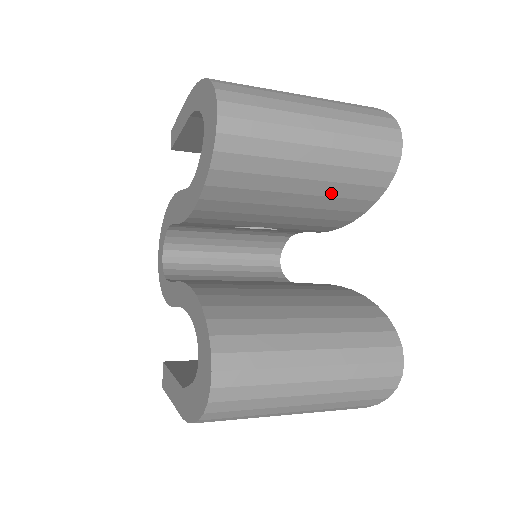
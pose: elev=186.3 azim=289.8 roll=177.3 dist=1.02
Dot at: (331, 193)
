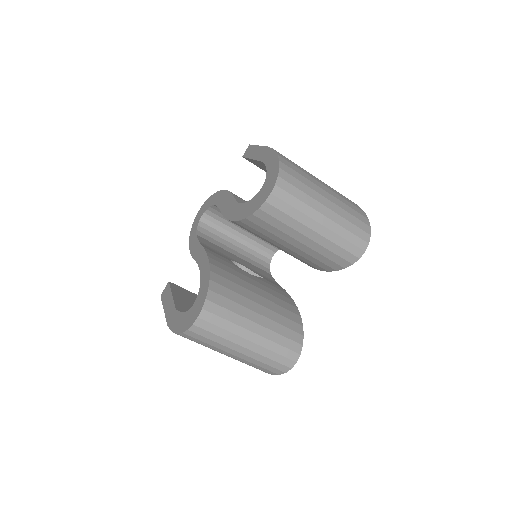
Dot at: (312, 255)
